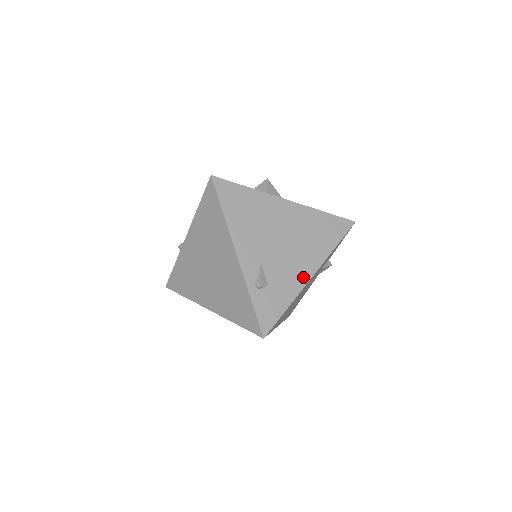
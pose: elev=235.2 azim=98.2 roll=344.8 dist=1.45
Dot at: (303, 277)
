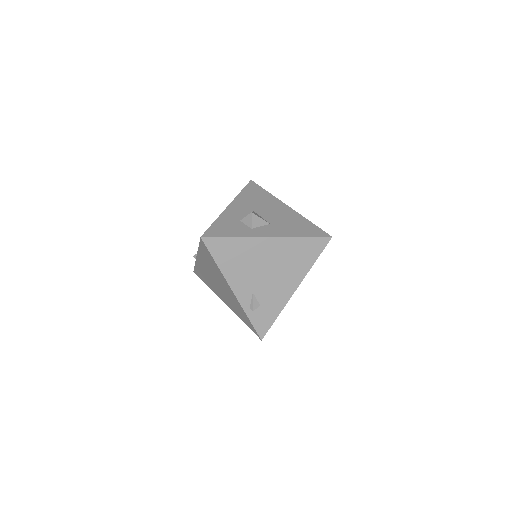
Dot at: (288, 293)
